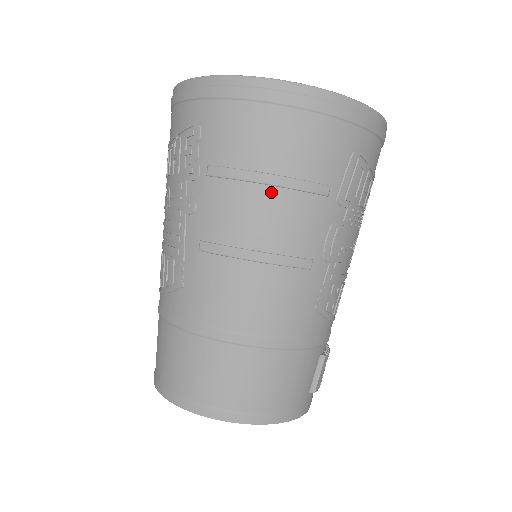
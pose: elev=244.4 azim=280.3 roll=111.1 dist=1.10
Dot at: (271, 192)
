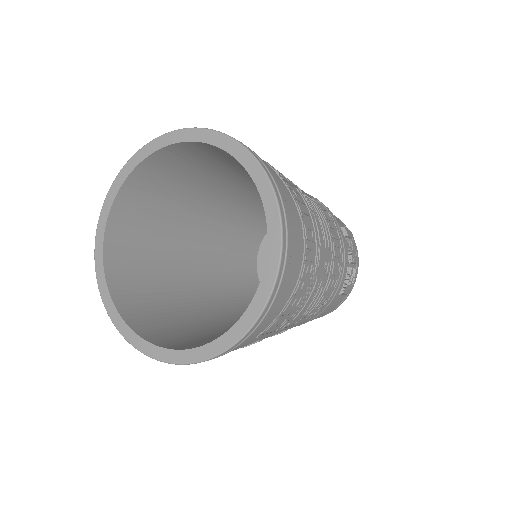
Dot at: occluded
